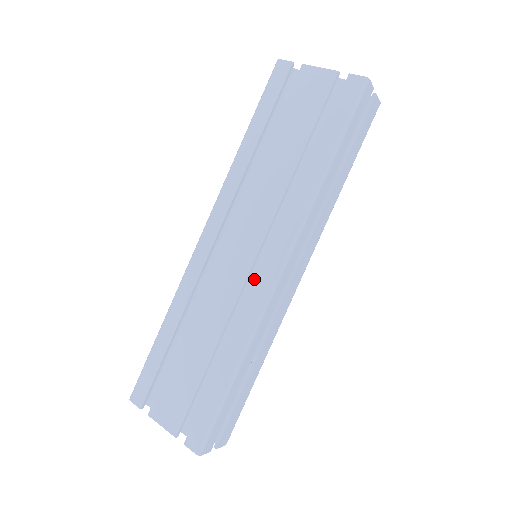
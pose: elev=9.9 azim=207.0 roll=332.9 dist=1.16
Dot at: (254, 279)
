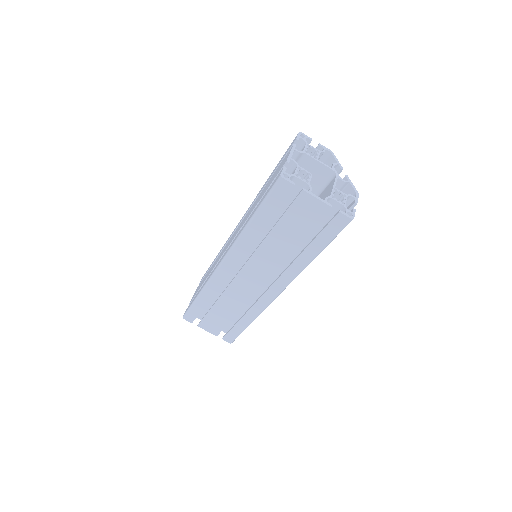
Dot at: occluded
